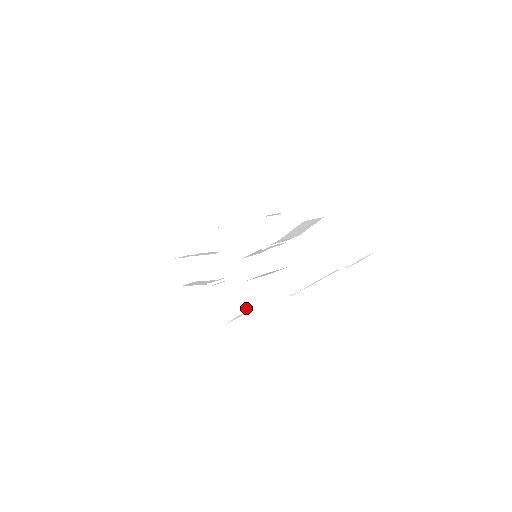
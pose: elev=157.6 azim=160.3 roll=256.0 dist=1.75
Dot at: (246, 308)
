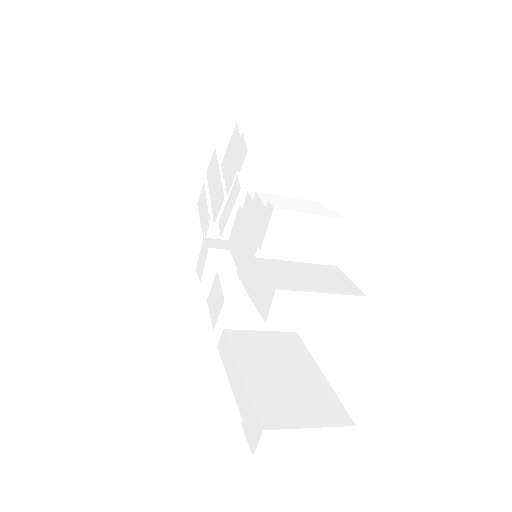
Dot at: occluded
